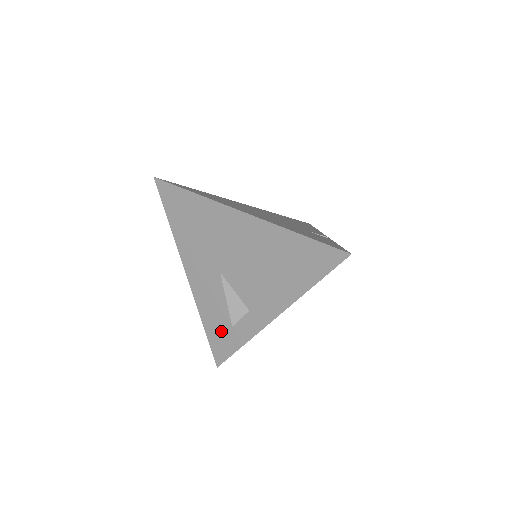
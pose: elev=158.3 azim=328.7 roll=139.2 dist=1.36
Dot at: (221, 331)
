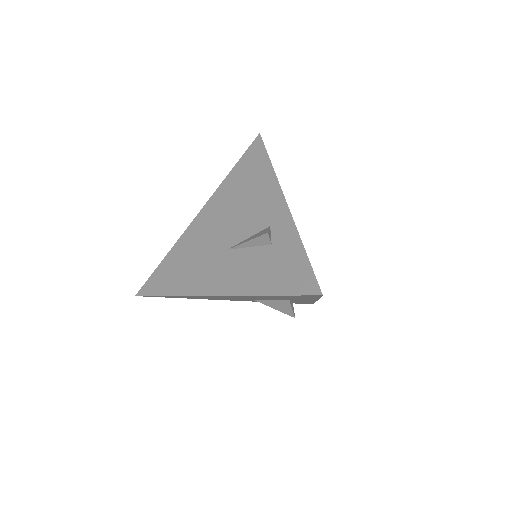
Dot at: (280, 270)
